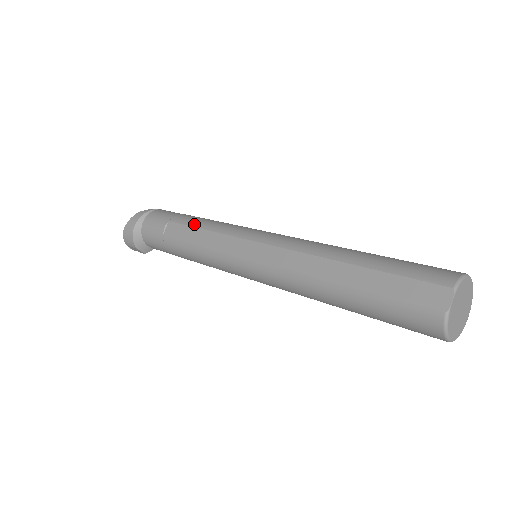
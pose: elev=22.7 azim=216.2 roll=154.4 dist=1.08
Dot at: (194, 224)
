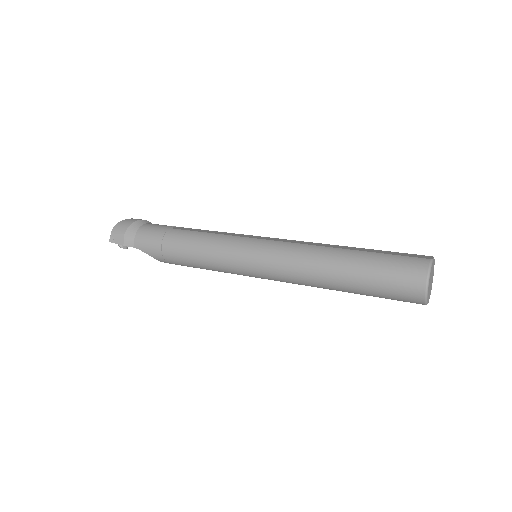
Dot at: (206, 230)
